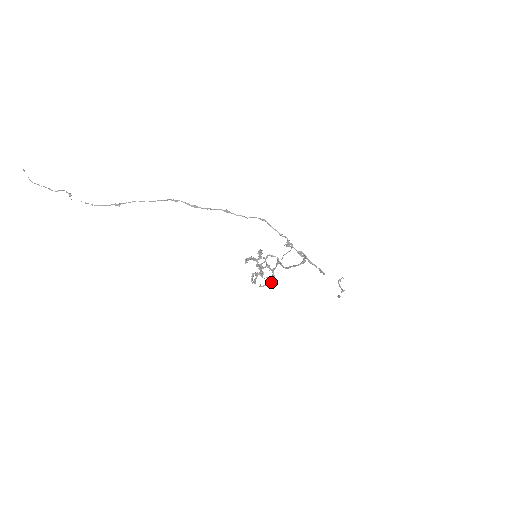
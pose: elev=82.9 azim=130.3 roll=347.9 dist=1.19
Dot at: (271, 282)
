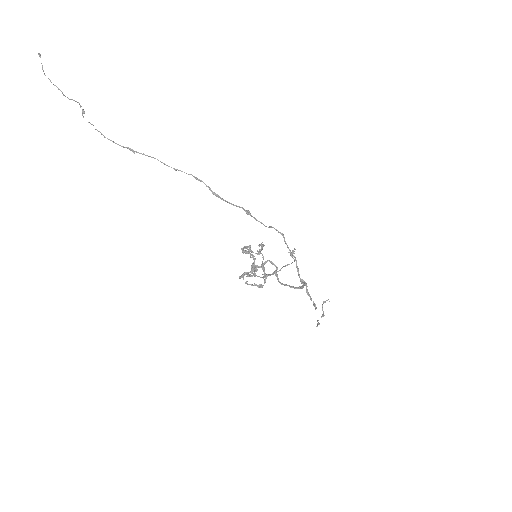
Dot at: (259, 286)
